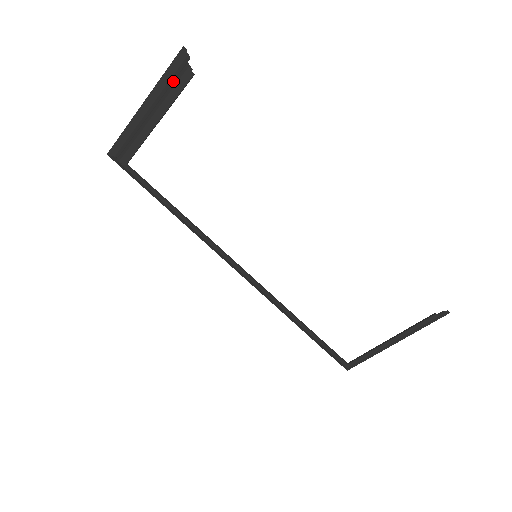
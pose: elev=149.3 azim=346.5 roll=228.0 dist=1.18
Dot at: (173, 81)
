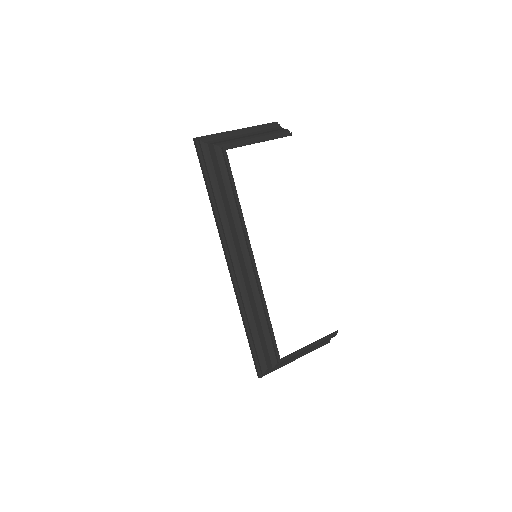
Dot at: (271, 131)
